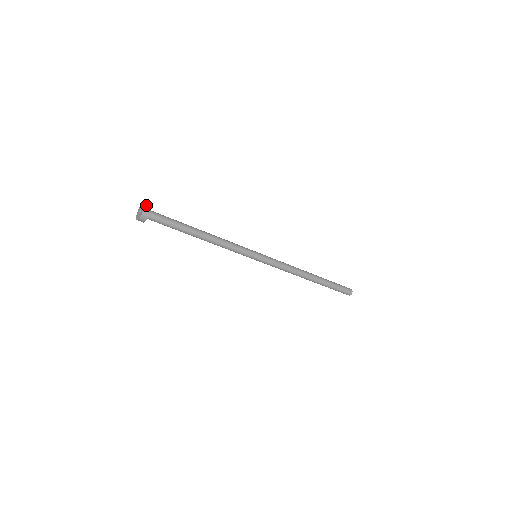
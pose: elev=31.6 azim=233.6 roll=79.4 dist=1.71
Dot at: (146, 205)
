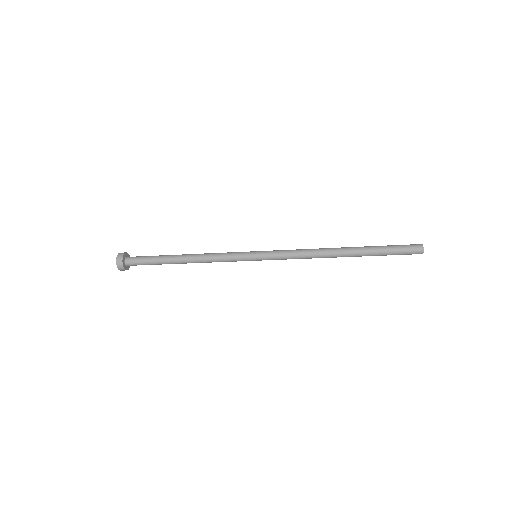
Dot at: (118, 257)
